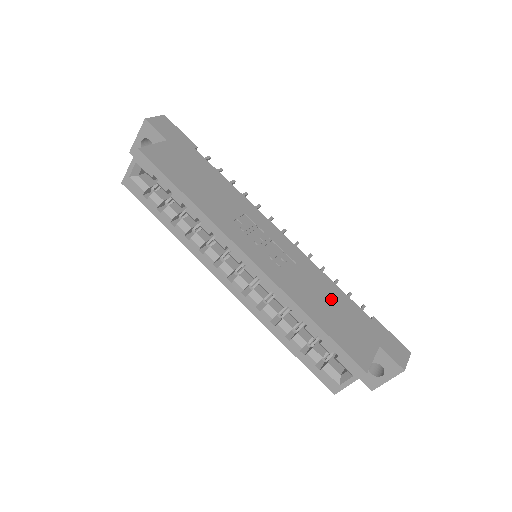
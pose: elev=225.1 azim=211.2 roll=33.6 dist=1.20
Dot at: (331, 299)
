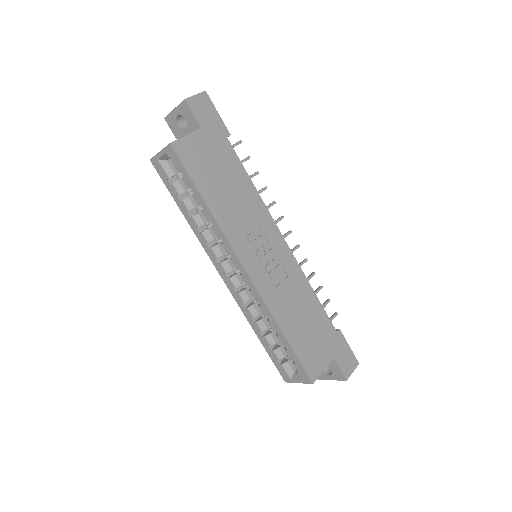
Dot at: (307, 313)
